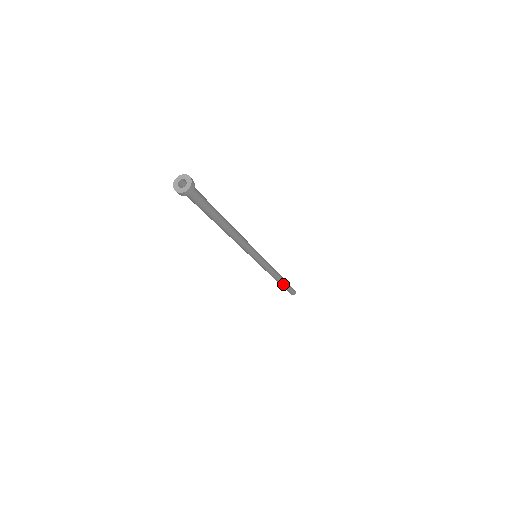
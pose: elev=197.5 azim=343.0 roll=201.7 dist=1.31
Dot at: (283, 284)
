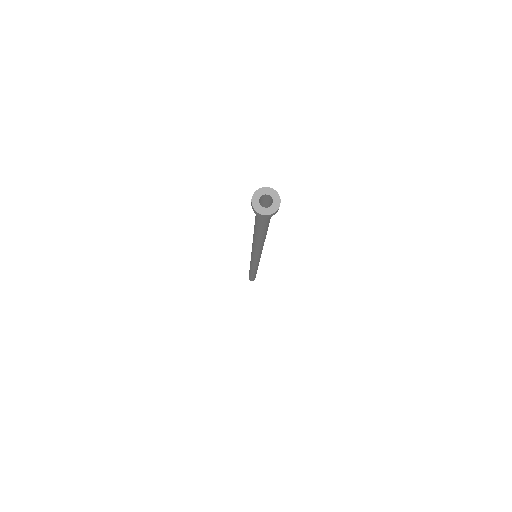
Dot at: (254, 275)
